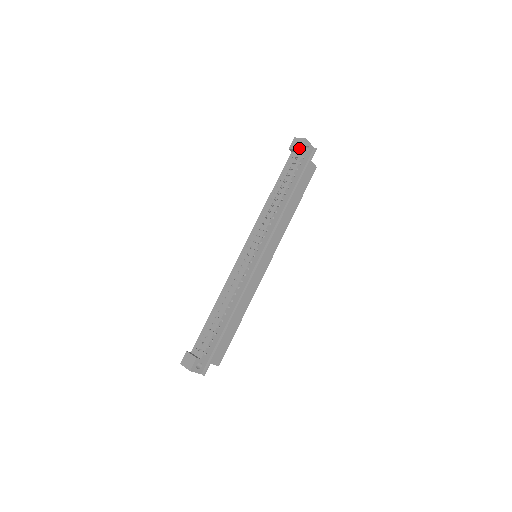
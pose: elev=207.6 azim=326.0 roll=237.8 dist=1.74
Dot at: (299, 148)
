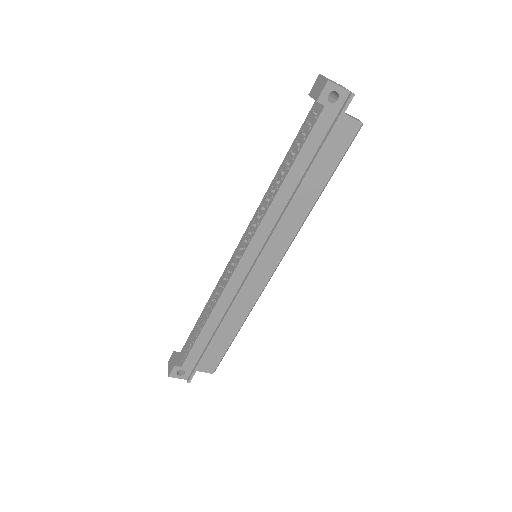
Dot at: (316, 97)
